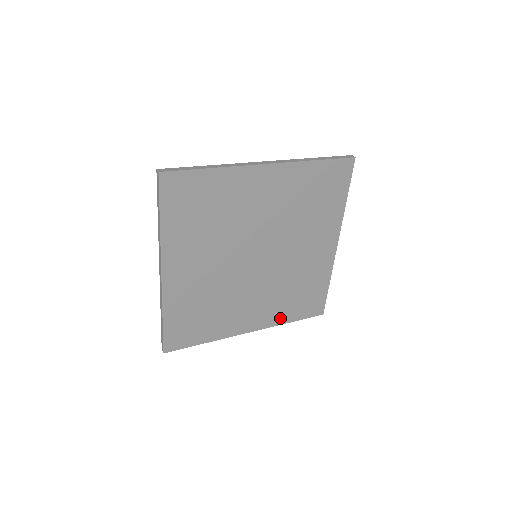
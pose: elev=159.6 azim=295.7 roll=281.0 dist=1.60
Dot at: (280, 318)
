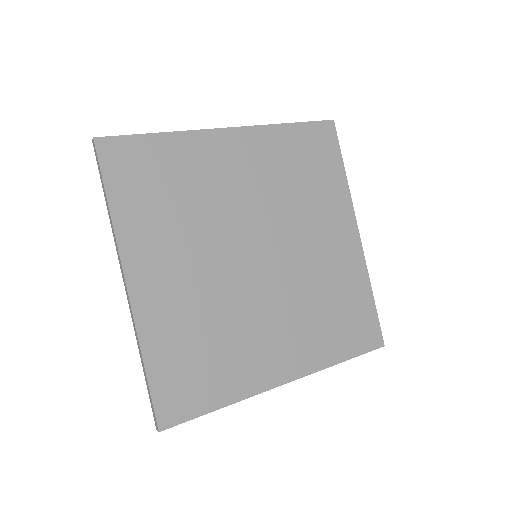
Dot at: (324, 355)
